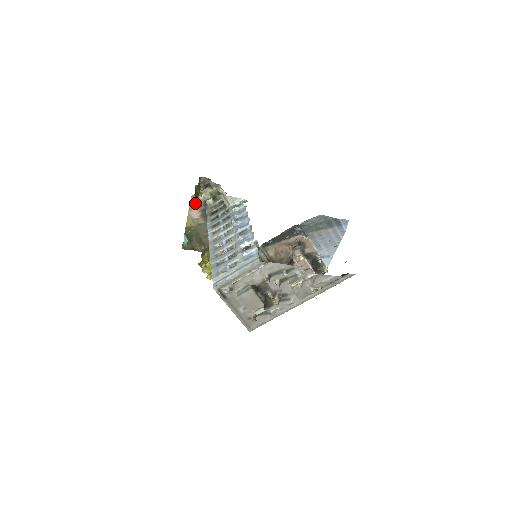
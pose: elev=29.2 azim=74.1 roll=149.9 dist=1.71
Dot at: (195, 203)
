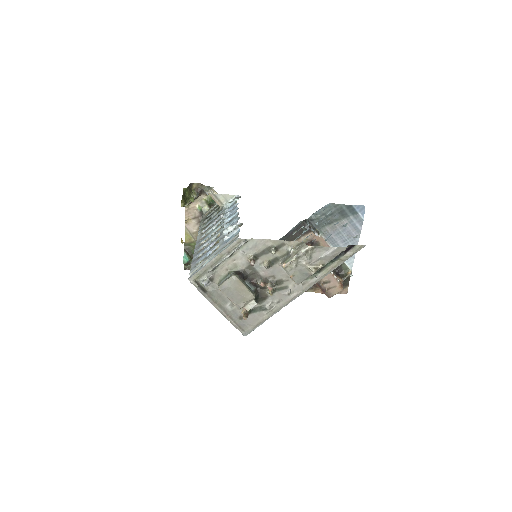
Dot at: (191, 214)
